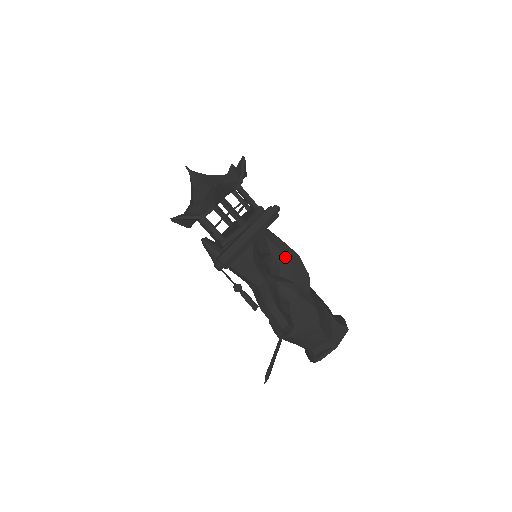
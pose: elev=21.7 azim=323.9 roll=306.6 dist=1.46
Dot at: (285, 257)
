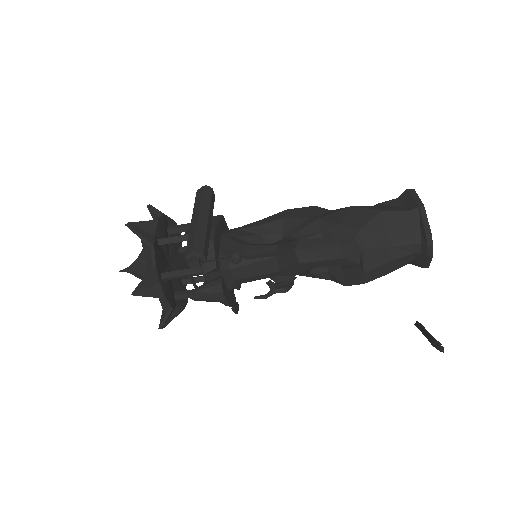
Dot at: (275, 221)
